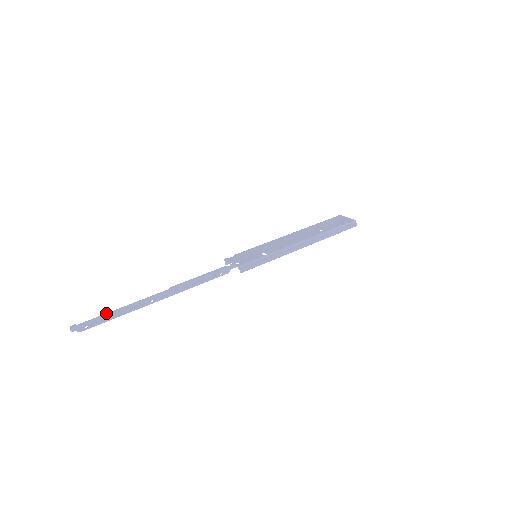
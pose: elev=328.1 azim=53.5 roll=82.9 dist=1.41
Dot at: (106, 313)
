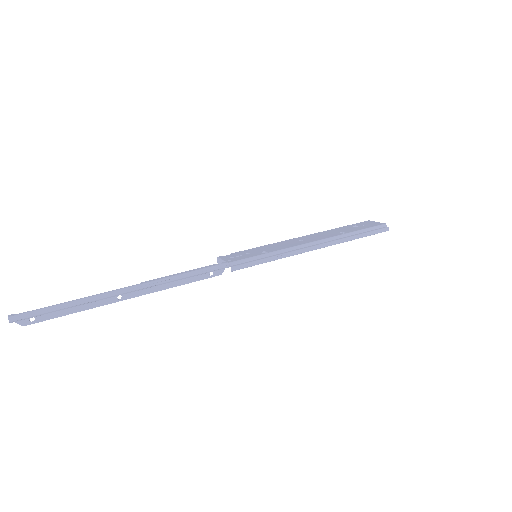
Dot at: (56, 304)
